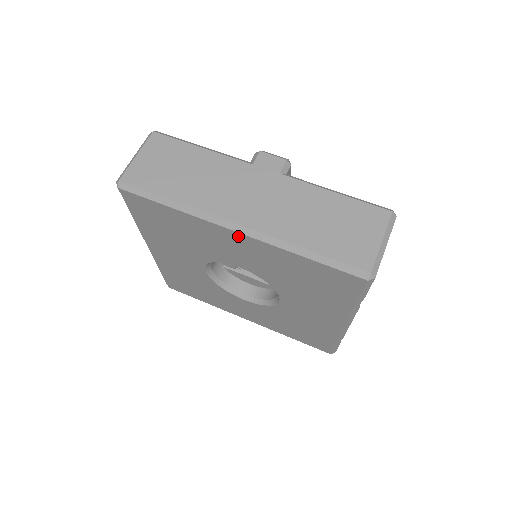
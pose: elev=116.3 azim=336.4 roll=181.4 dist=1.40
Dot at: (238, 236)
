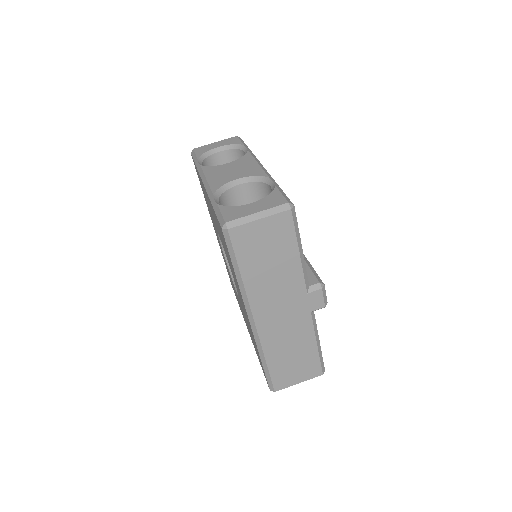
Dot at: occluded
